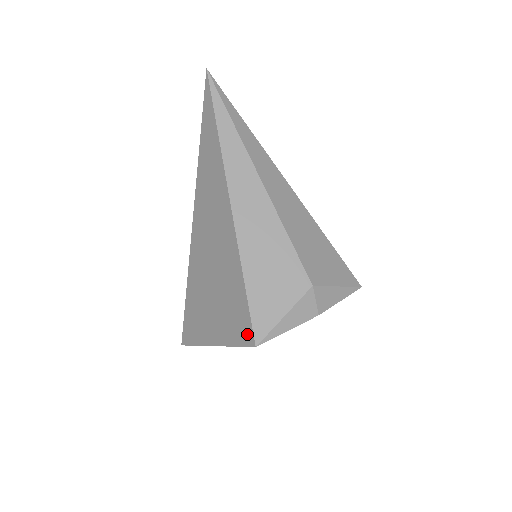
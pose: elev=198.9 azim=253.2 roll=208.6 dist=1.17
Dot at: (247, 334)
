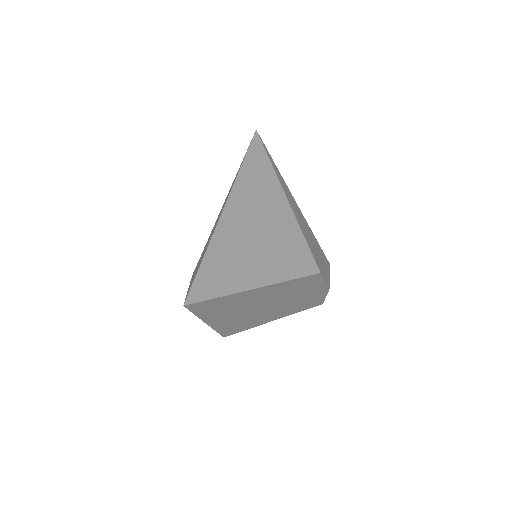
Dot at: (308, 266)
